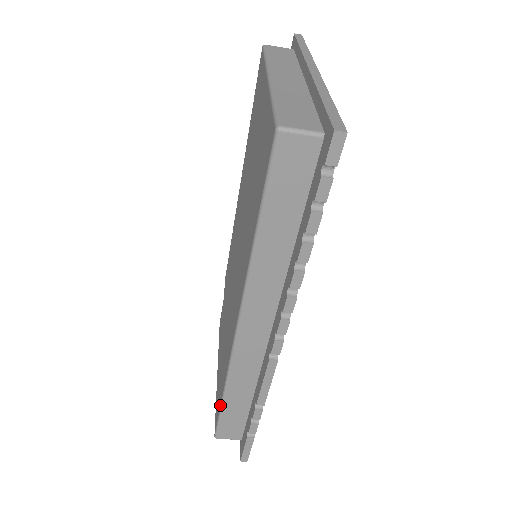
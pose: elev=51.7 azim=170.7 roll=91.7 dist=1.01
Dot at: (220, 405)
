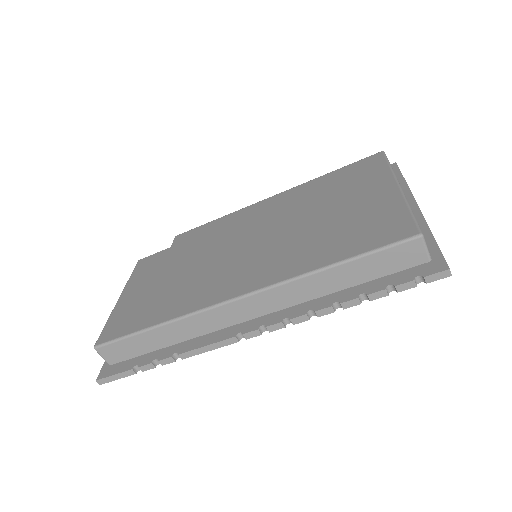
Dot at: (139, 330)
